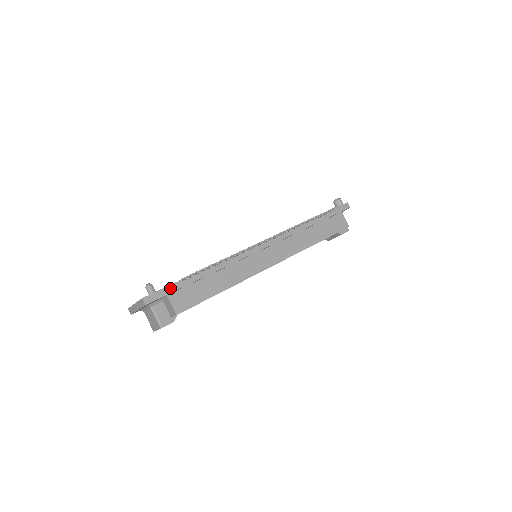
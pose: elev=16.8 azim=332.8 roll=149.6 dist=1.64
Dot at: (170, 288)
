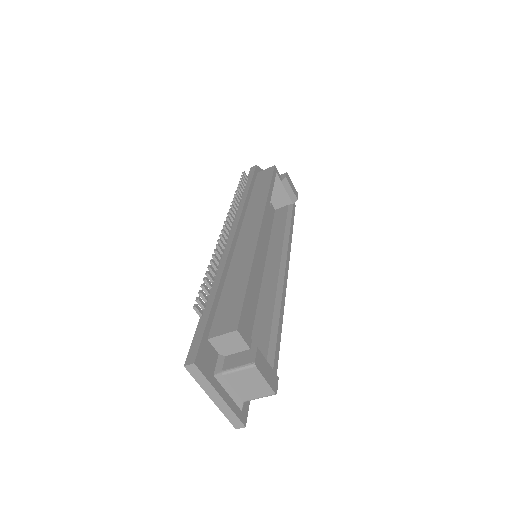
Dot at: (199, 331)
